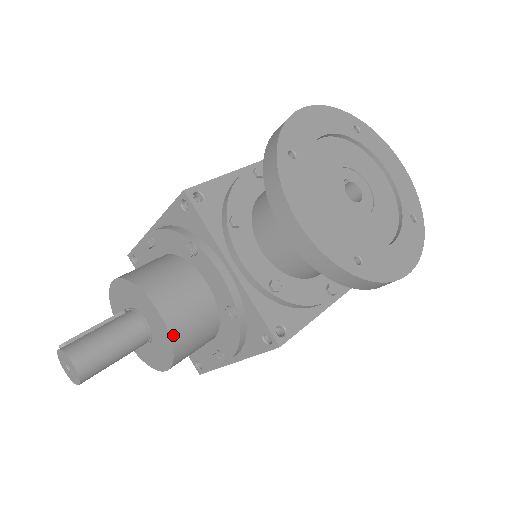
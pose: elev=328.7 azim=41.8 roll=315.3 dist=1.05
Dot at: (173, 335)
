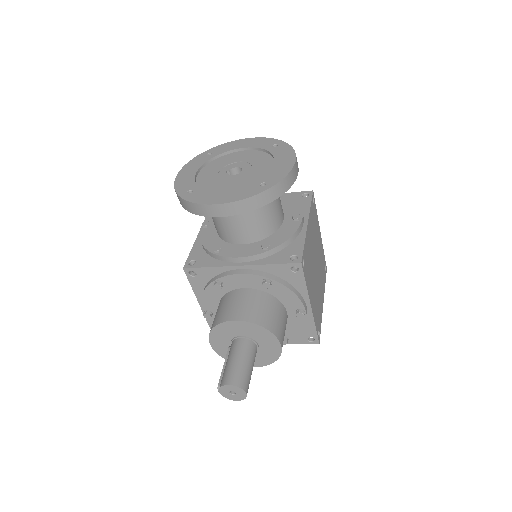
Dot at: (255, 322)
